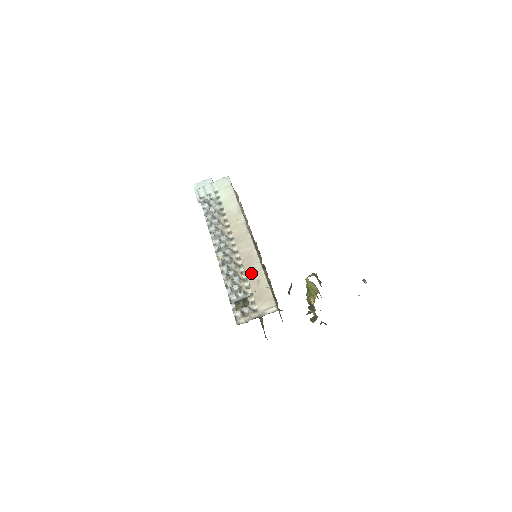
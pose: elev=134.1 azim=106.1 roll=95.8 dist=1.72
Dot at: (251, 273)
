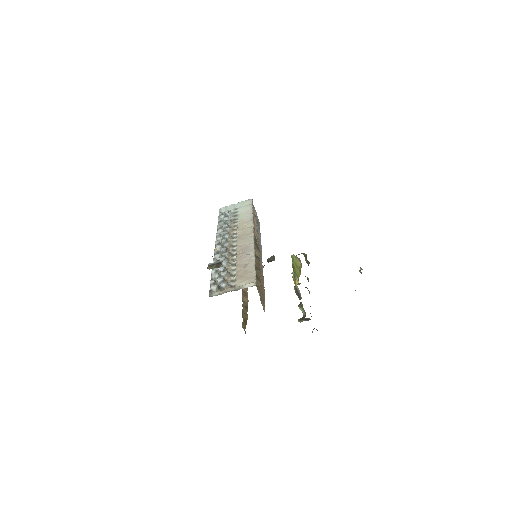
Dot at: (242, 259)
